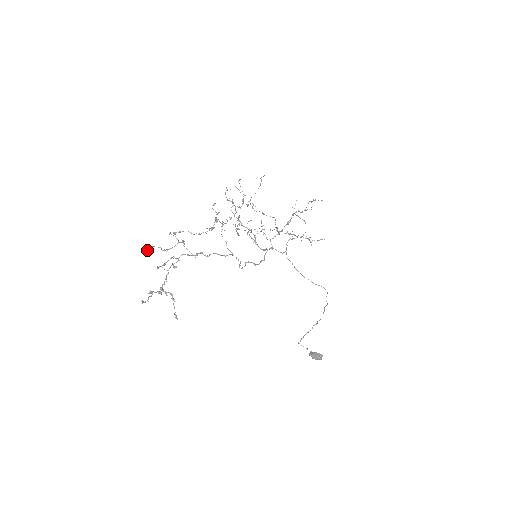
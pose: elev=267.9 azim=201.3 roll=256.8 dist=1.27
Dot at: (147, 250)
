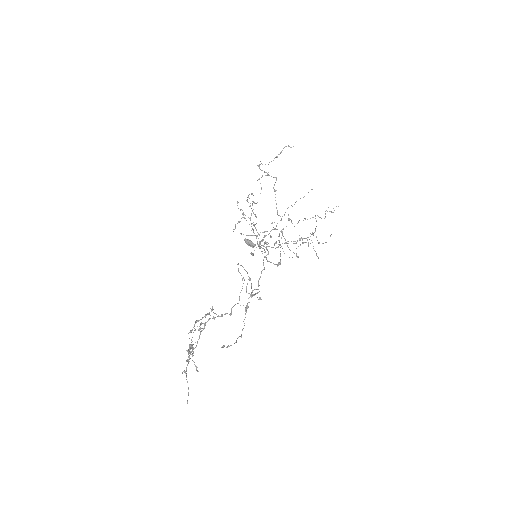
Dot at: (189, 350)
